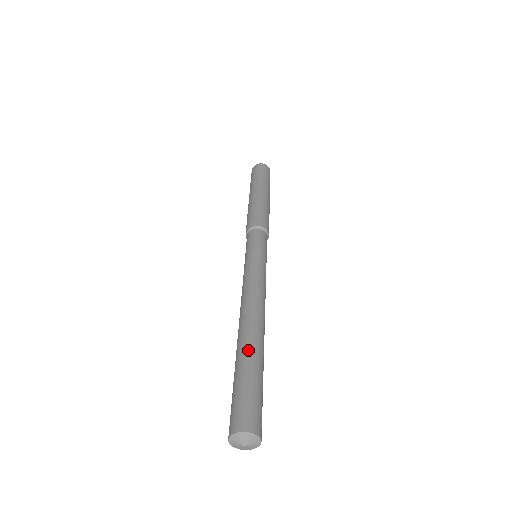
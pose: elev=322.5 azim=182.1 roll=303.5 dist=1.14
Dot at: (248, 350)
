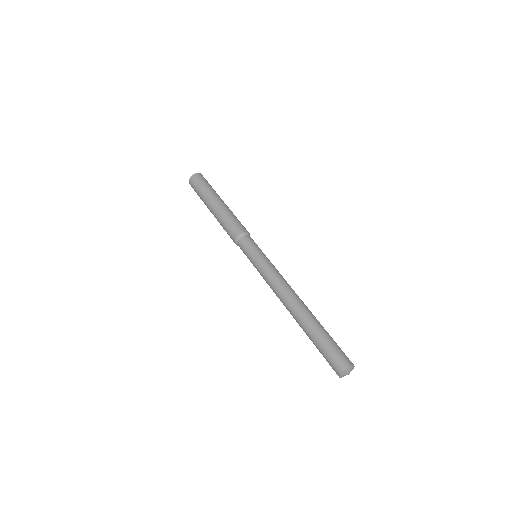
Dot at: (306, 329)
